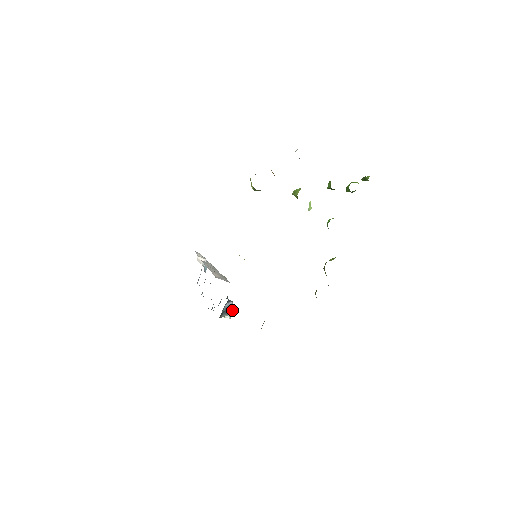
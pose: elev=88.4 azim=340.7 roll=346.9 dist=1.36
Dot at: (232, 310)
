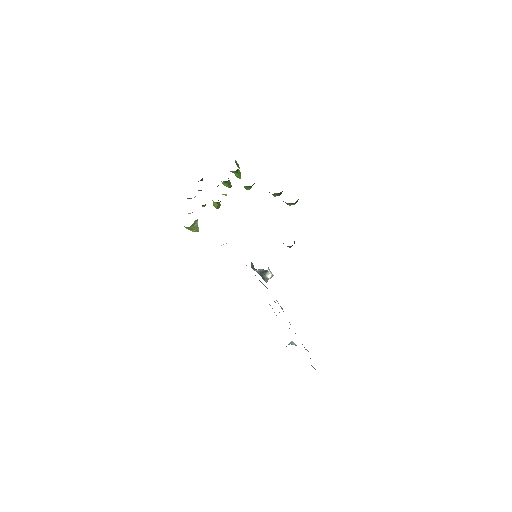
Dot at: occluded
